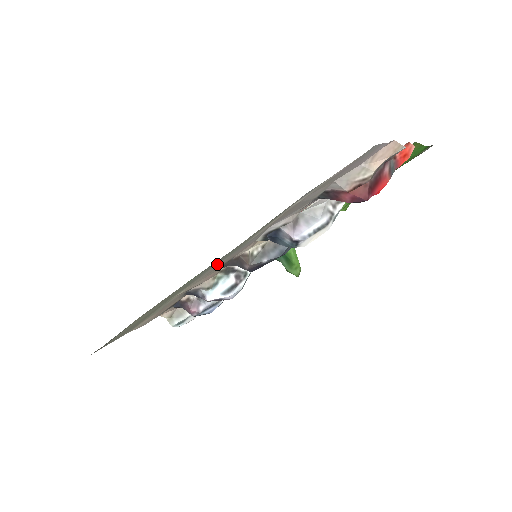
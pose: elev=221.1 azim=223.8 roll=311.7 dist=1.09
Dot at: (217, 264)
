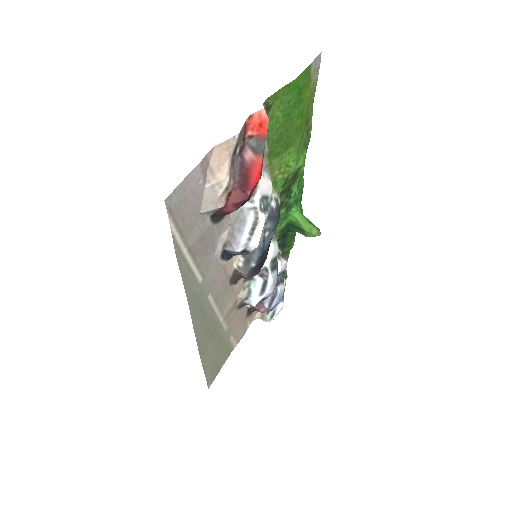
Dot at: (208, 301)
